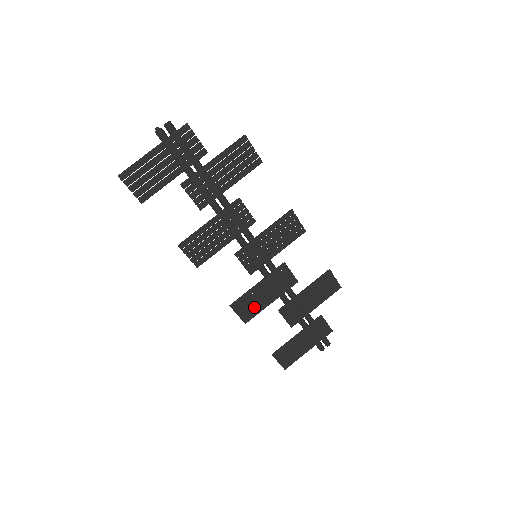
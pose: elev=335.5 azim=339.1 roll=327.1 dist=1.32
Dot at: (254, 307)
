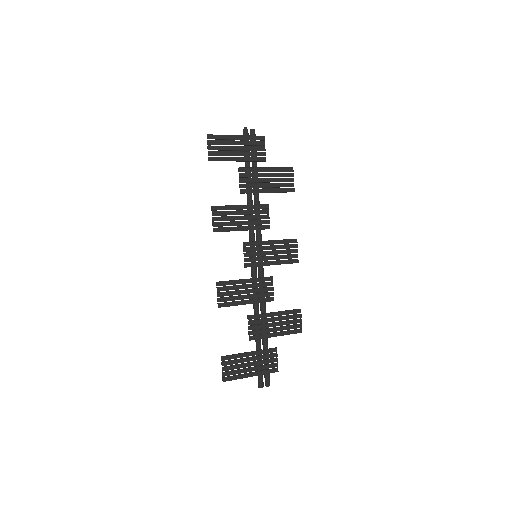
Dot at: (233, 297)
